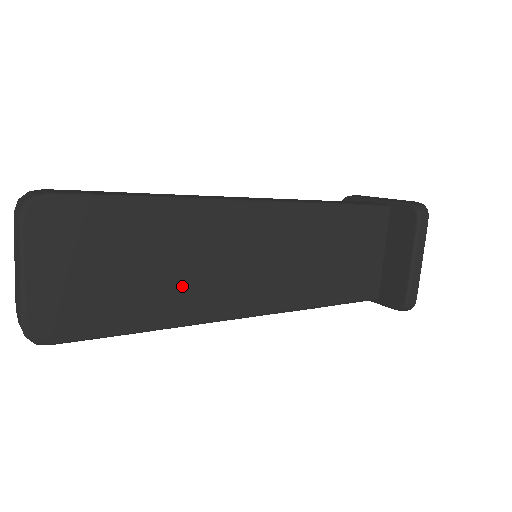
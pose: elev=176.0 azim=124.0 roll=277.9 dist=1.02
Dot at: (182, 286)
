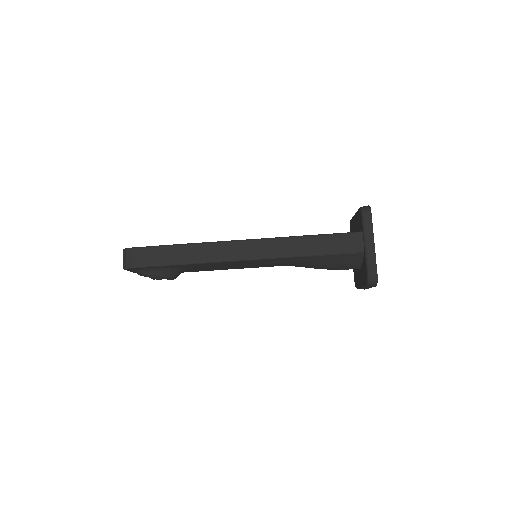
Dot at: occluded
